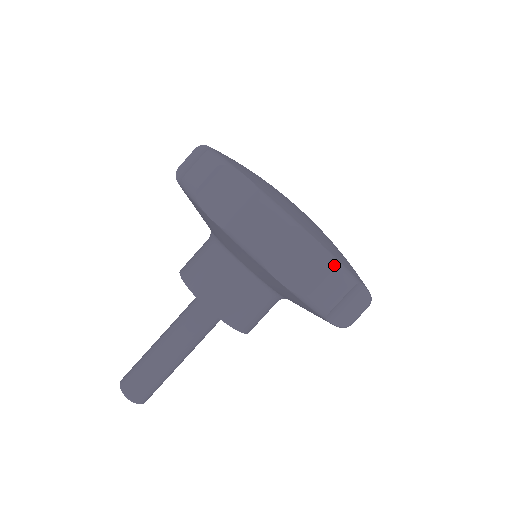
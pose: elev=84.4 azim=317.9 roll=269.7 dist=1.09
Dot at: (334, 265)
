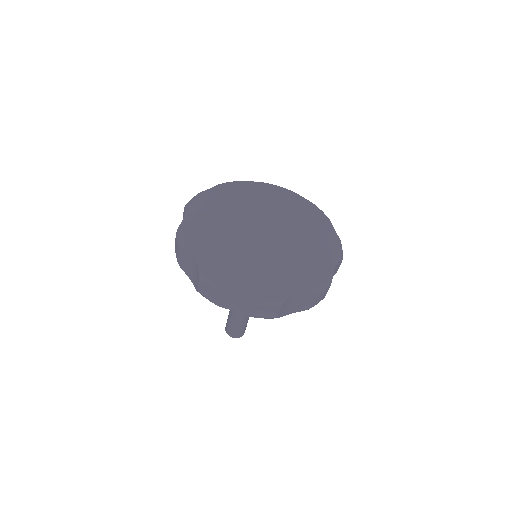
Dot at: (342, 259)
